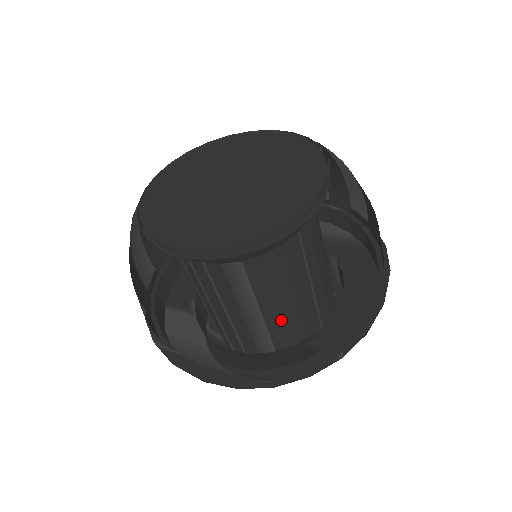
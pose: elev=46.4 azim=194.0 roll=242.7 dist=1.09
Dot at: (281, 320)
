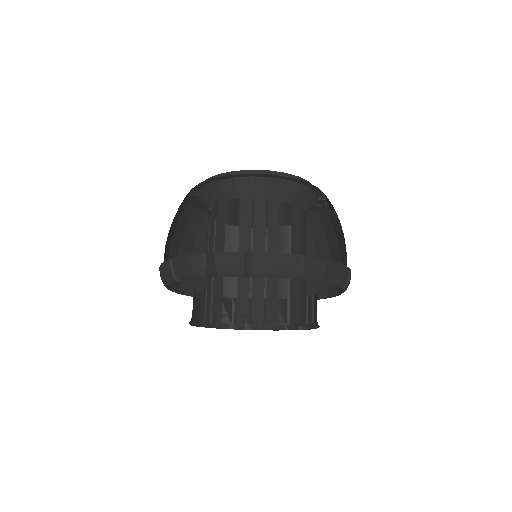
Dot at: occluded
